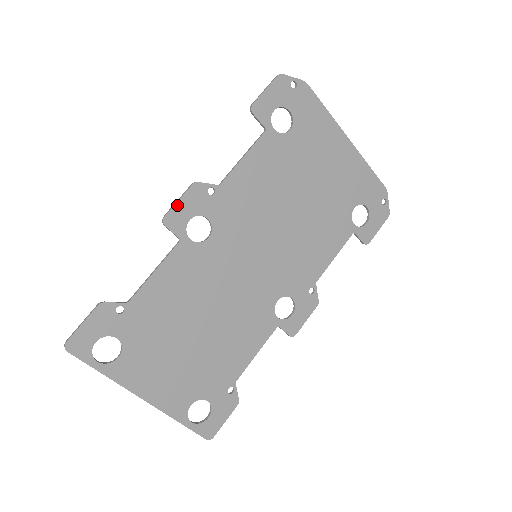
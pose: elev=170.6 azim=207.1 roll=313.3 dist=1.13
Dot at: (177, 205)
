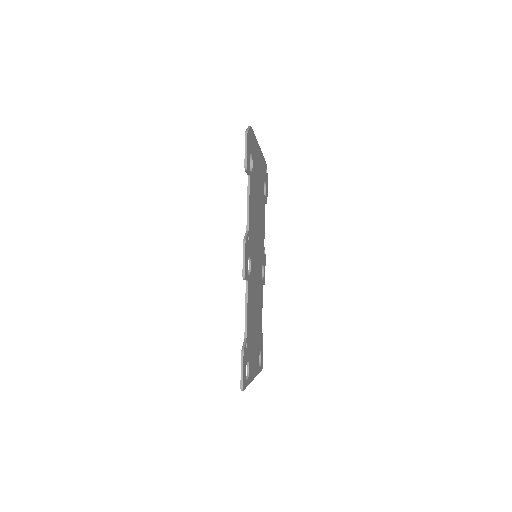
Dot at: (245, 262)
